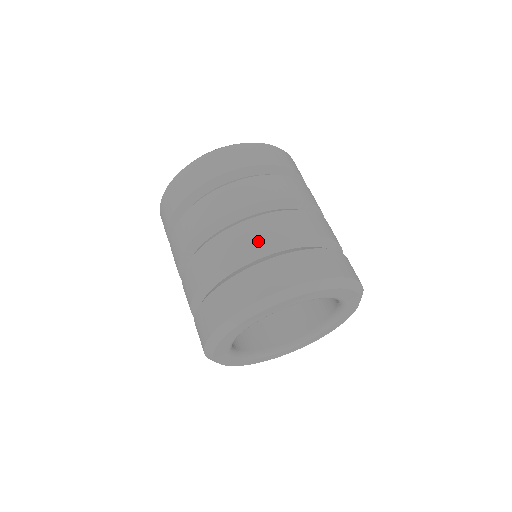
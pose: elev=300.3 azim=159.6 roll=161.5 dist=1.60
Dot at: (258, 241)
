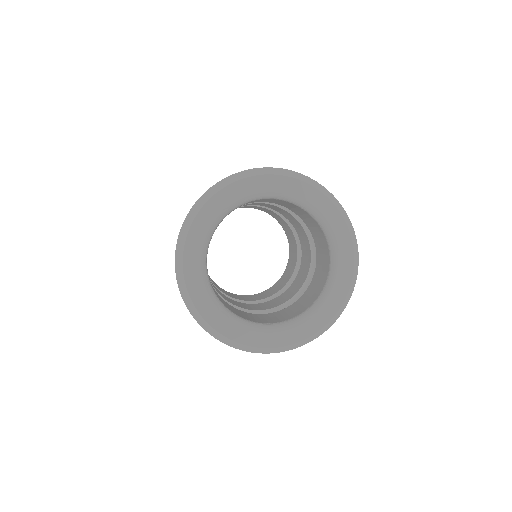
Dot at: occluded
